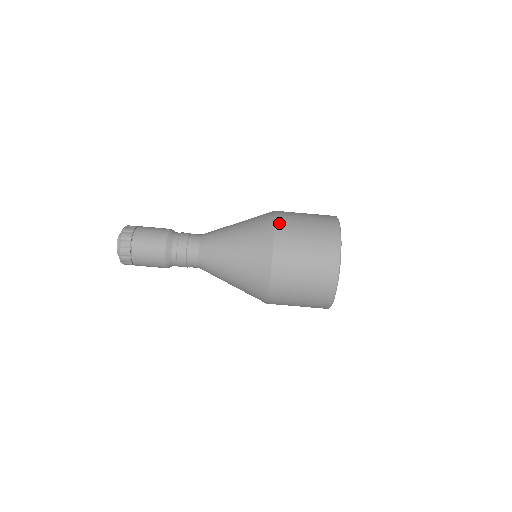
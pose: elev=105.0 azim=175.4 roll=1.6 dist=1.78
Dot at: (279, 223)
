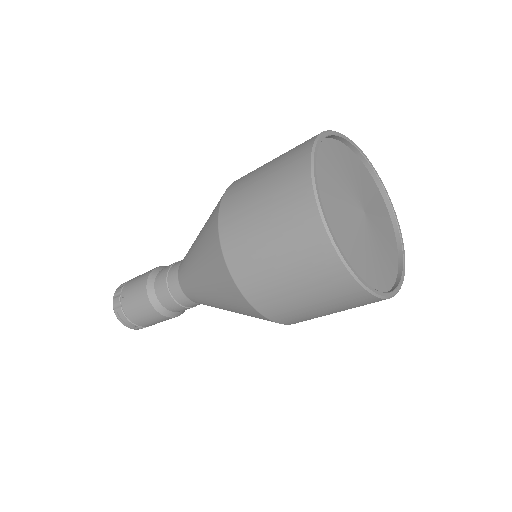
Dot at: occluded
